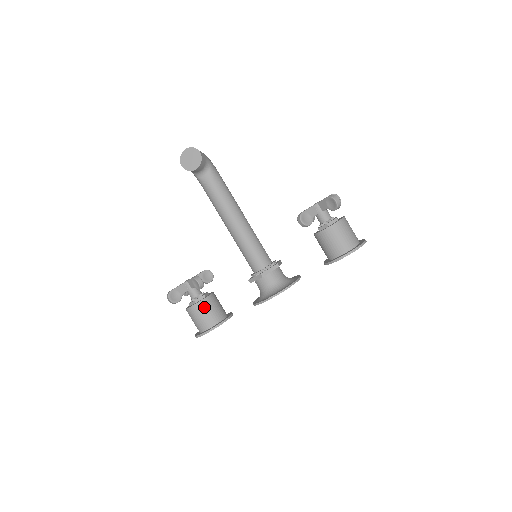
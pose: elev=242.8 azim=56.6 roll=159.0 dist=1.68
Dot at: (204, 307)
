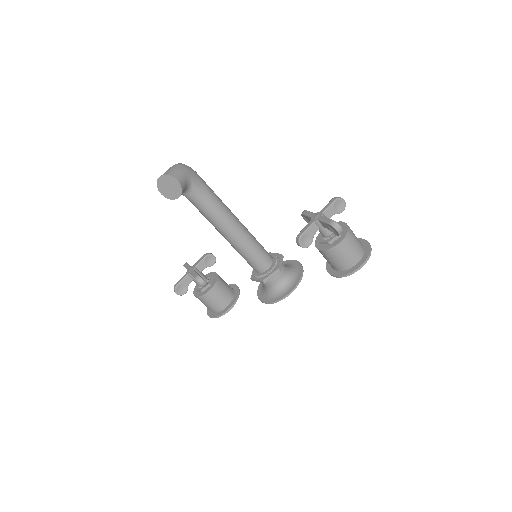
Dot at: (211, 297)
